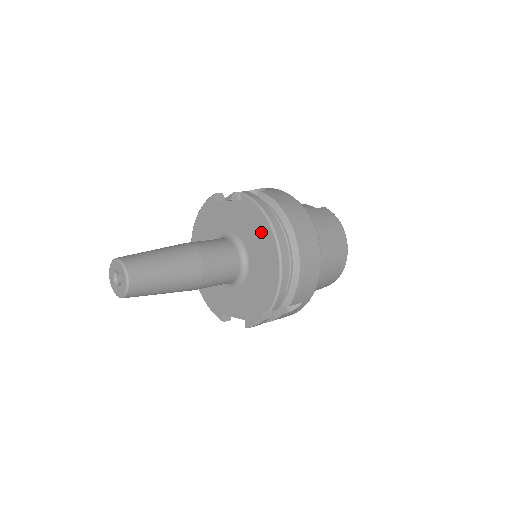
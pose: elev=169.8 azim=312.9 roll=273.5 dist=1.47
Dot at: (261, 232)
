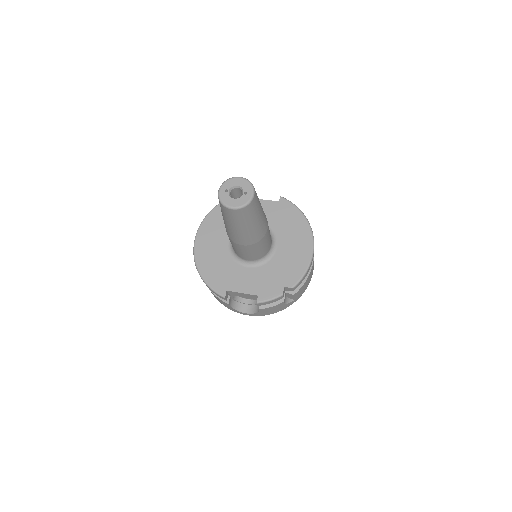
Dot at: (297, 226)
